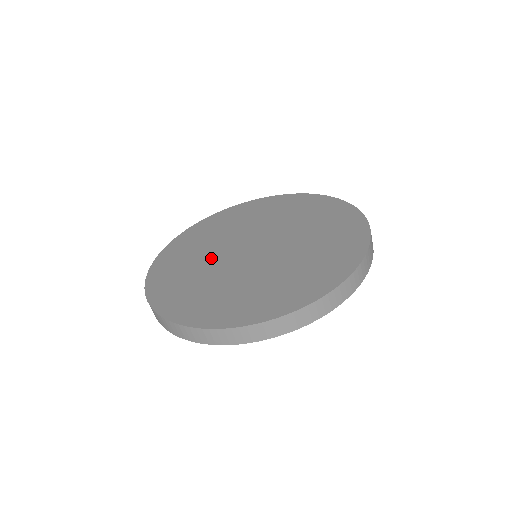
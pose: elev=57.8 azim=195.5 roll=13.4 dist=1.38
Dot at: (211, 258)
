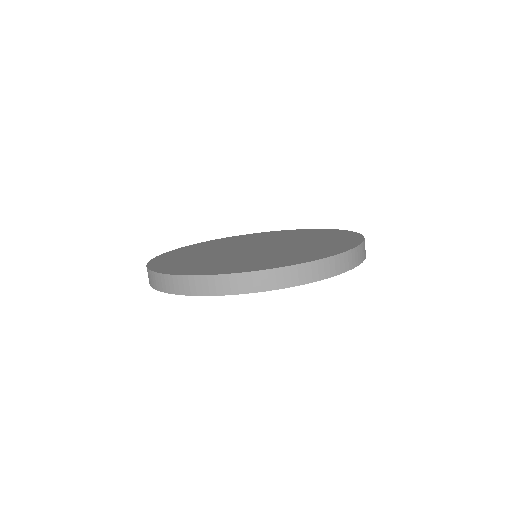
Dot at: (224, 247)
